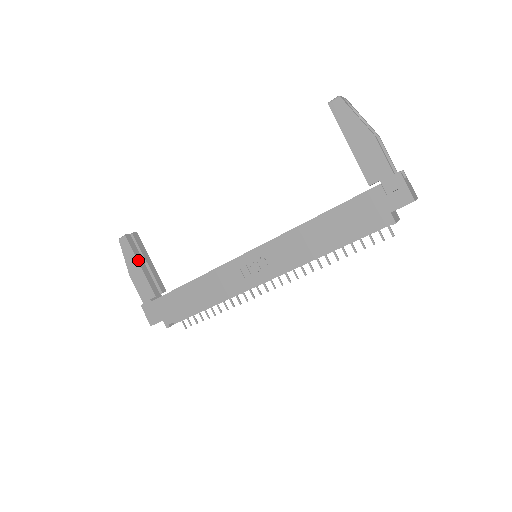
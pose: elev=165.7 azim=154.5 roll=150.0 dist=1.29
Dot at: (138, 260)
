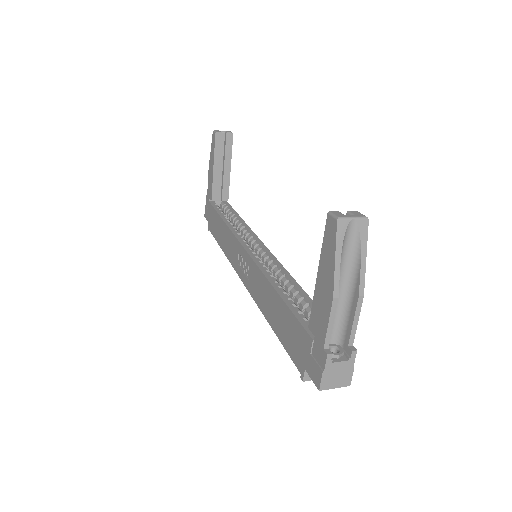
Dot at: (215, 161)
